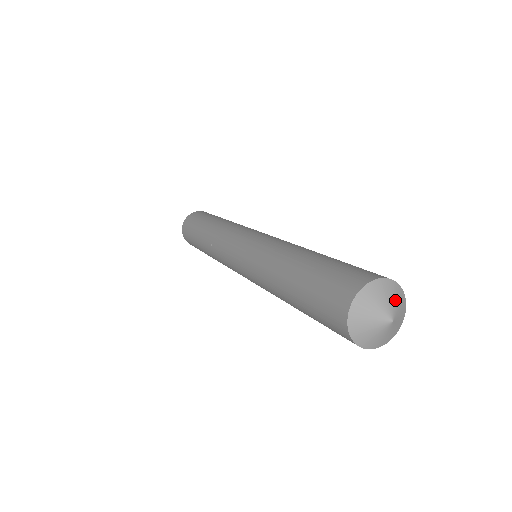
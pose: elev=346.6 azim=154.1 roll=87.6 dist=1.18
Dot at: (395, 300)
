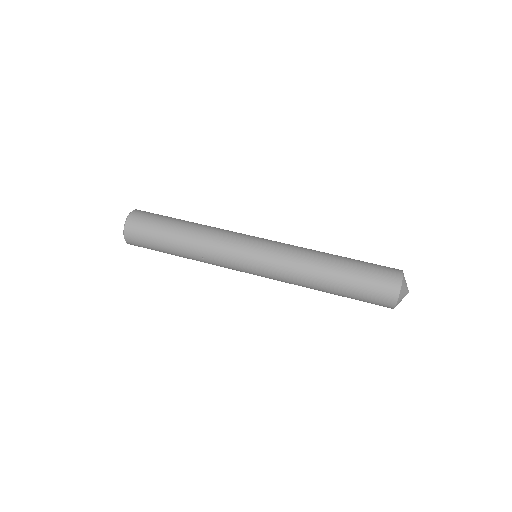
Dot at: occluded
